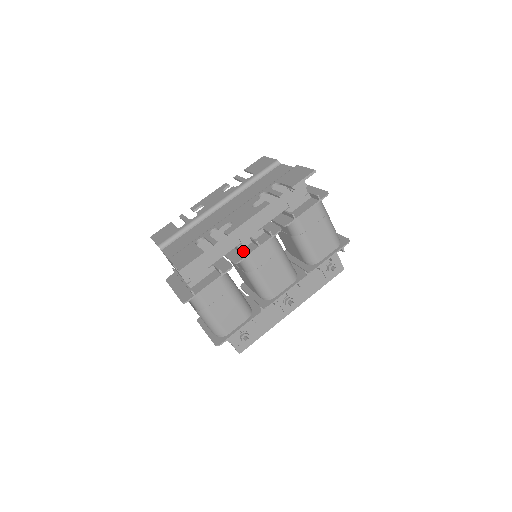
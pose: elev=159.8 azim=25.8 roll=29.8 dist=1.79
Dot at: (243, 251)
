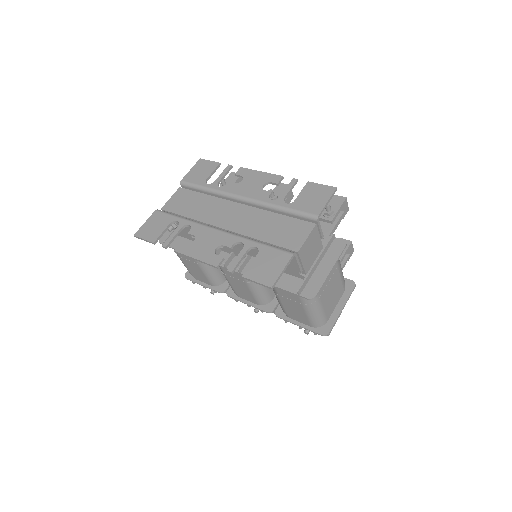
Dot at: occluded
